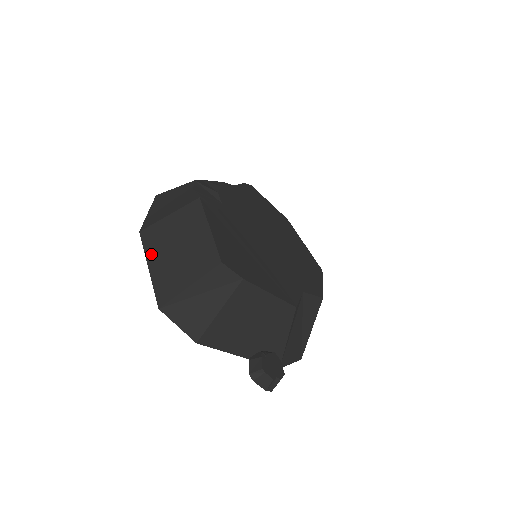
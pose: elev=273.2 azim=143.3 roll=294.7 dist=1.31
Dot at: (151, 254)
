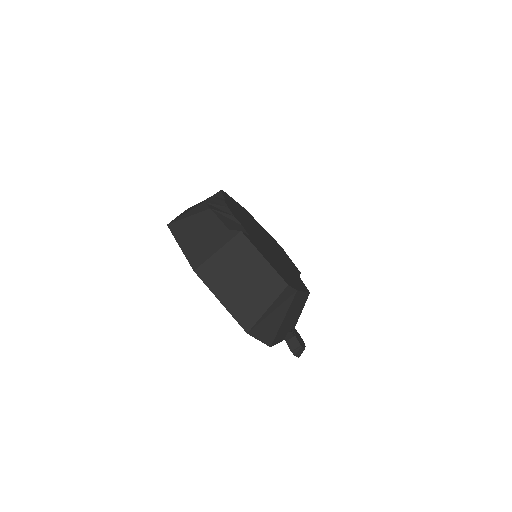
Dot at: (217, 289)
